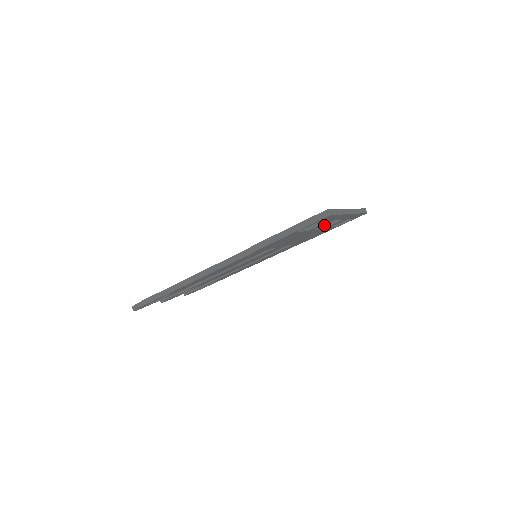
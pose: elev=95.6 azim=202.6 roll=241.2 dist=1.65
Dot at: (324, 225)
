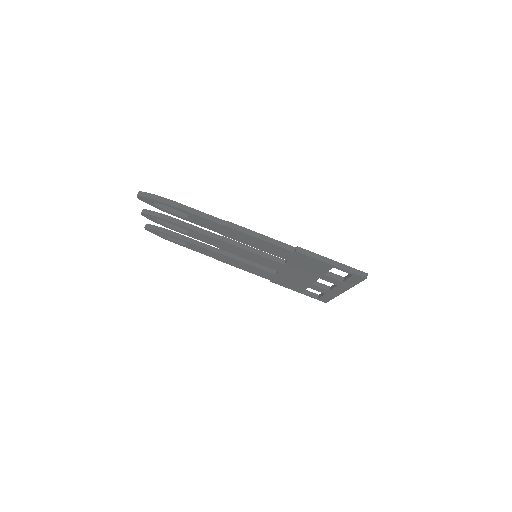
Dot at: (314, 282)
